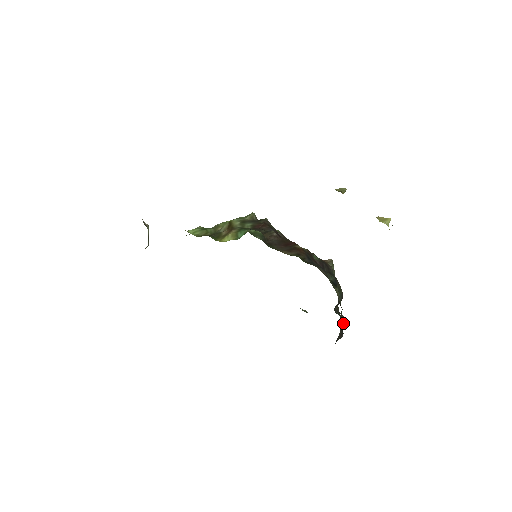
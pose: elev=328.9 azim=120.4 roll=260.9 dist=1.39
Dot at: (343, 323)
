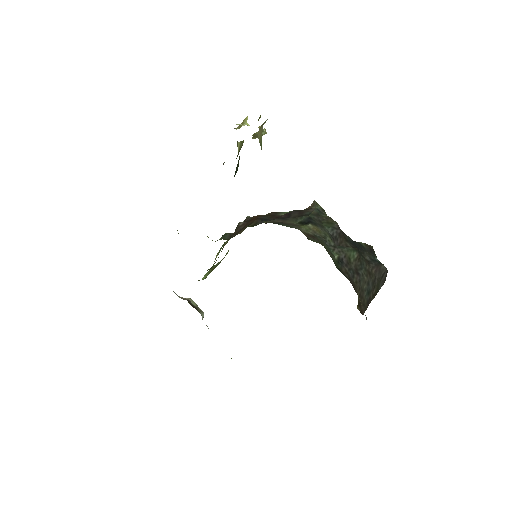
Dot at: (349, 254)
